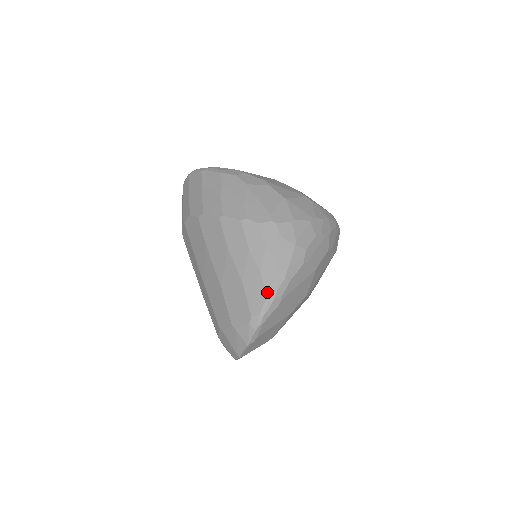
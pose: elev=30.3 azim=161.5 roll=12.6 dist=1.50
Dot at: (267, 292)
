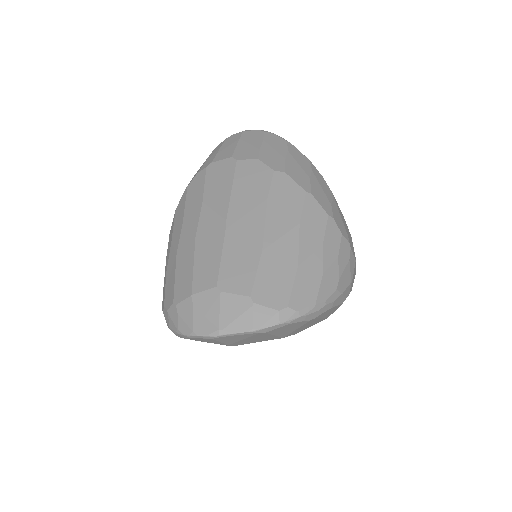
Dot at: (319, 298)
